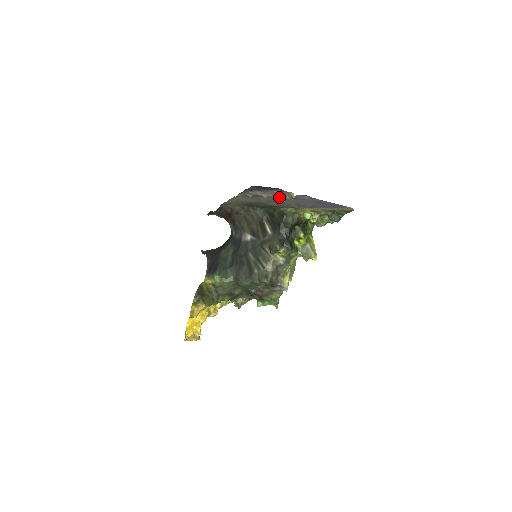
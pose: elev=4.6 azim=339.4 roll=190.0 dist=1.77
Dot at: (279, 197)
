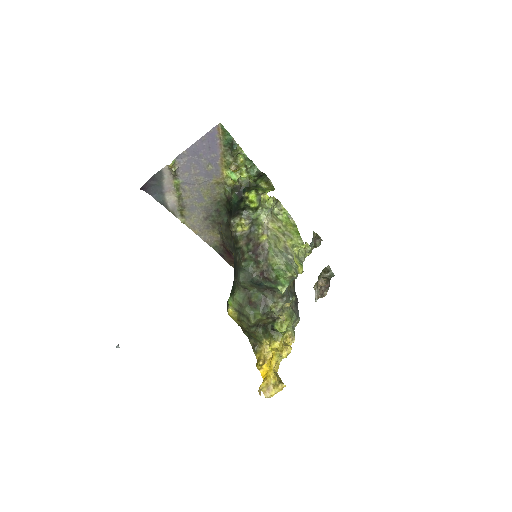
Dot at: (184, 184)
